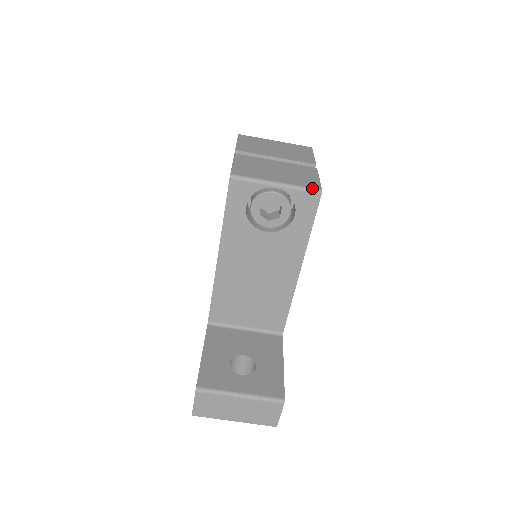
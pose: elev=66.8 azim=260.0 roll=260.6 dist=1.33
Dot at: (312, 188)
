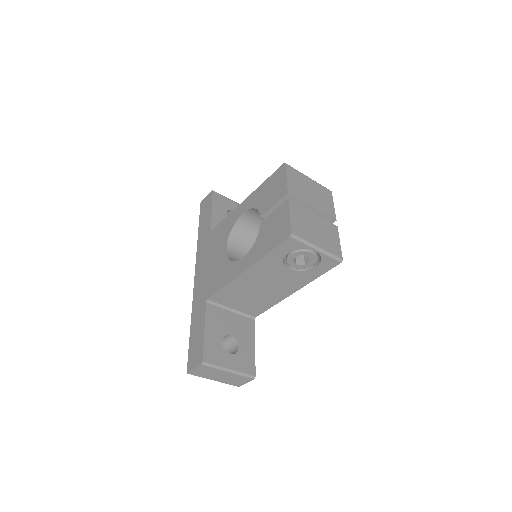
Dot at: (338, 257)
